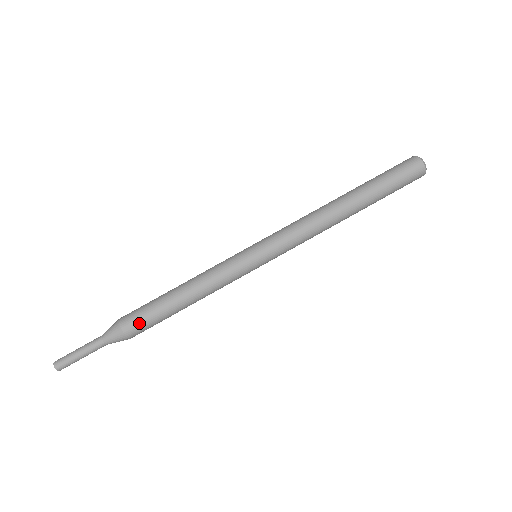
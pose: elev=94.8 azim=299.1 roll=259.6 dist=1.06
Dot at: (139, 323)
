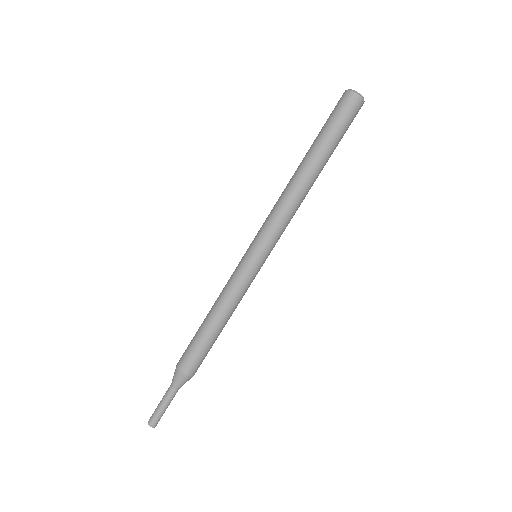
Dot at: (189, 358)
